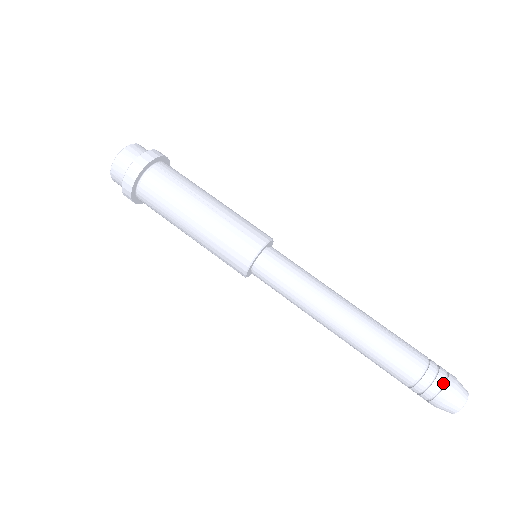
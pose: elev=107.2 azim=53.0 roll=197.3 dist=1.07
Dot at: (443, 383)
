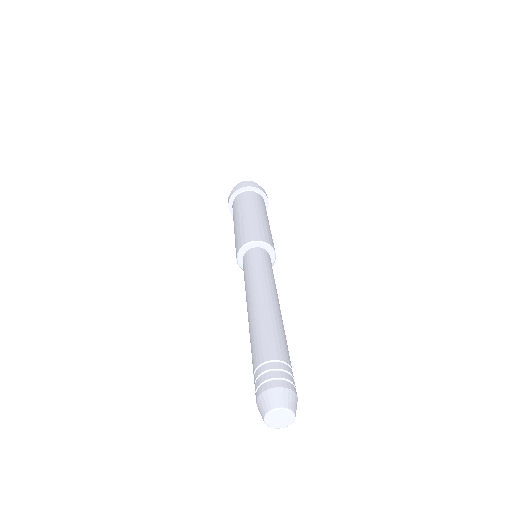
Dot at: (261, 385)
